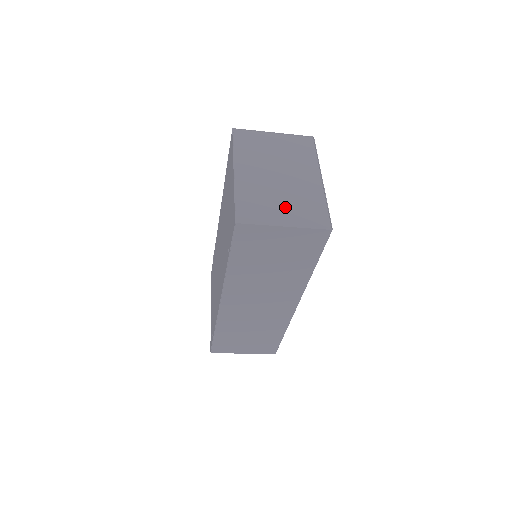
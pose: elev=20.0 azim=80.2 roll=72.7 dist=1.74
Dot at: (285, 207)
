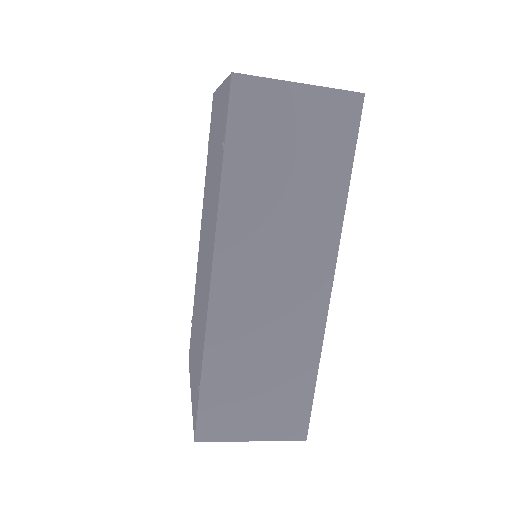
Dot at: occluded
